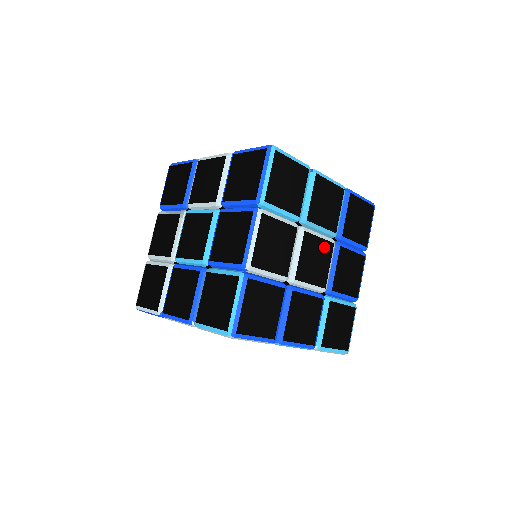
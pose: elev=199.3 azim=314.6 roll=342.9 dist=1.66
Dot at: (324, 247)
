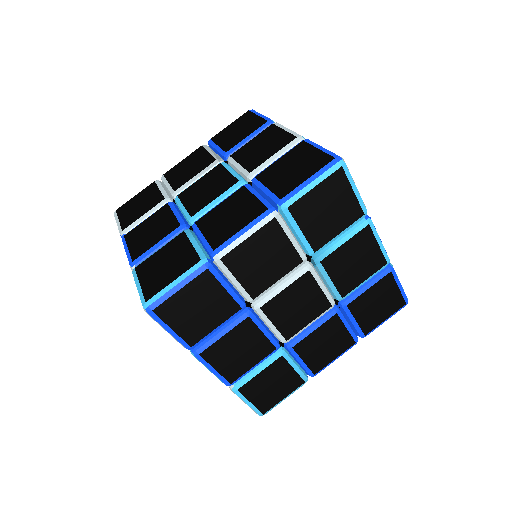
Dot at: (318, 301)
